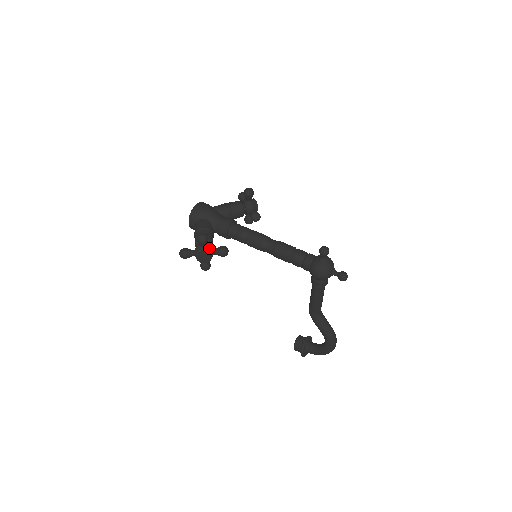
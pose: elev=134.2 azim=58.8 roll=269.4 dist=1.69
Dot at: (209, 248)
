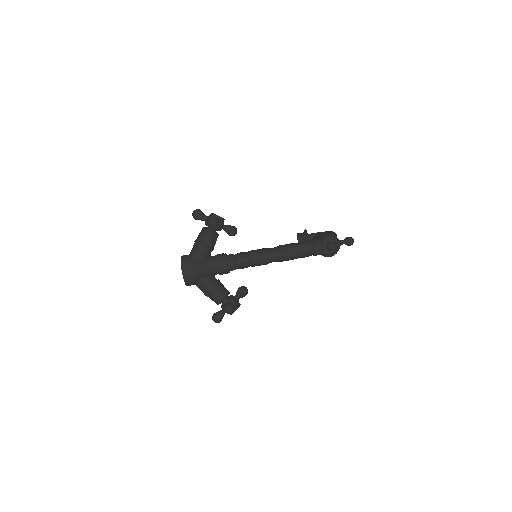
Dot at: (235, 303)
